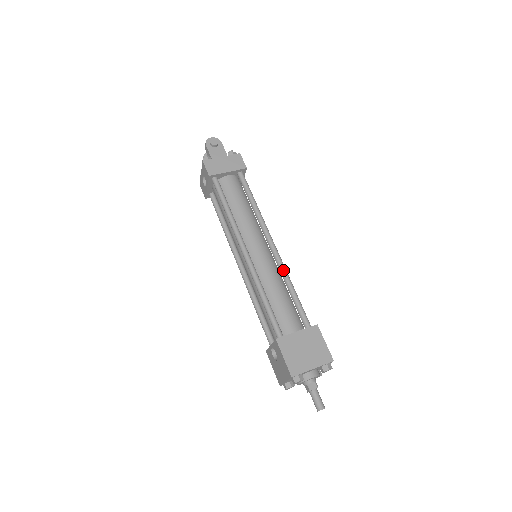
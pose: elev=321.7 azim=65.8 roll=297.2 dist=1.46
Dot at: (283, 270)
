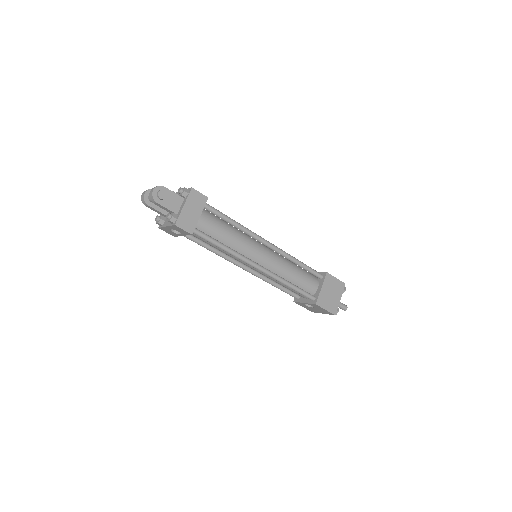
Dot at: (287, 256)
